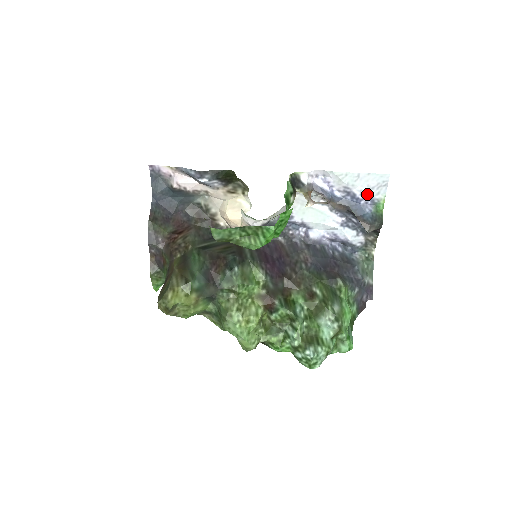
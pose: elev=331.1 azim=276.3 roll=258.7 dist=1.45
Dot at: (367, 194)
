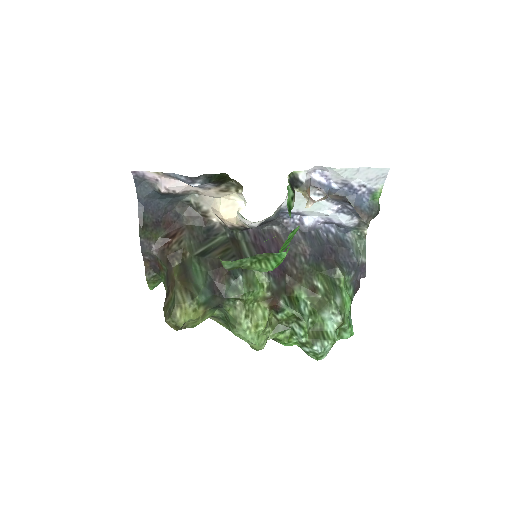
Dot at: (365, 185)
